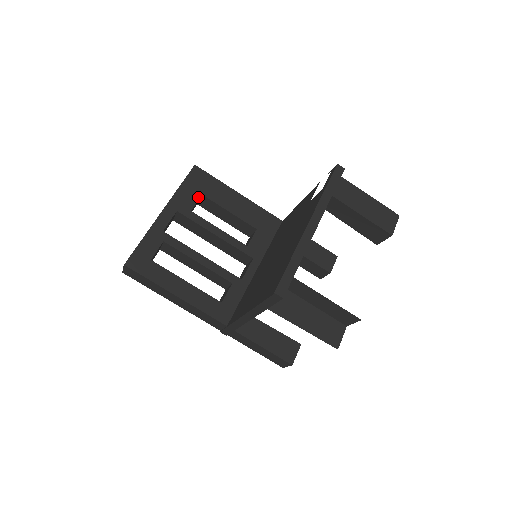
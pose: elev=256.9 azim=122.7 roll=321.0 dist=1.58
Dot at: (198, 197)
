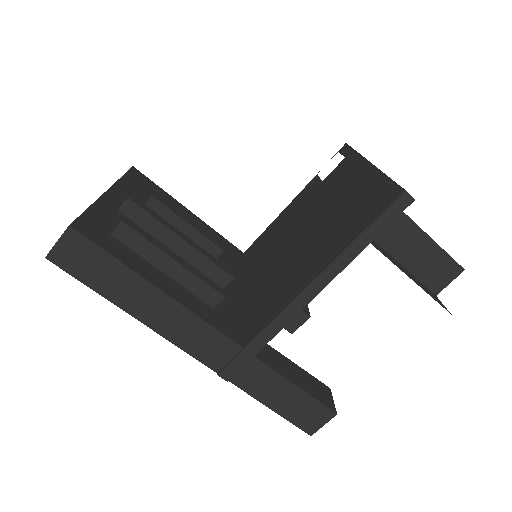
Dot at: (148, 195)
